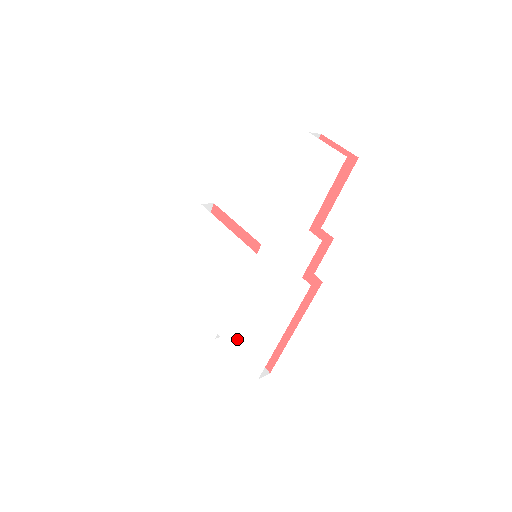
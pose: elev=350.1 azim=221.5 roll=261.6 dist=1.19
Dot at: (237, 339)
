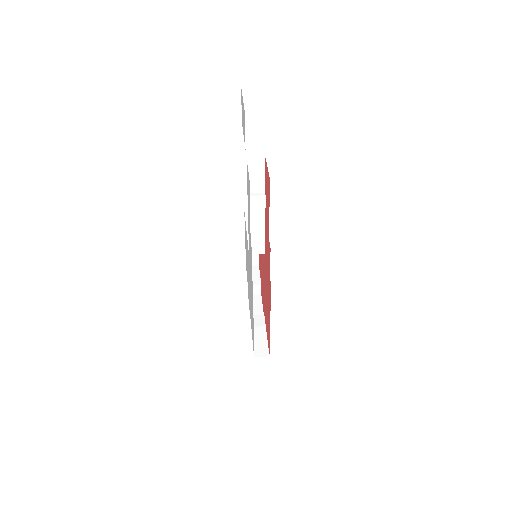
Dot at: (251, 322)
